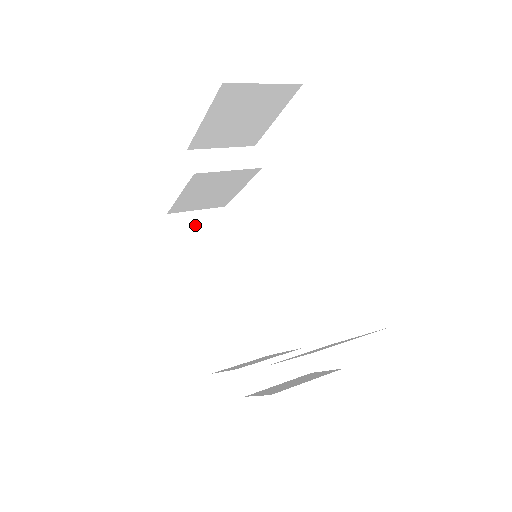
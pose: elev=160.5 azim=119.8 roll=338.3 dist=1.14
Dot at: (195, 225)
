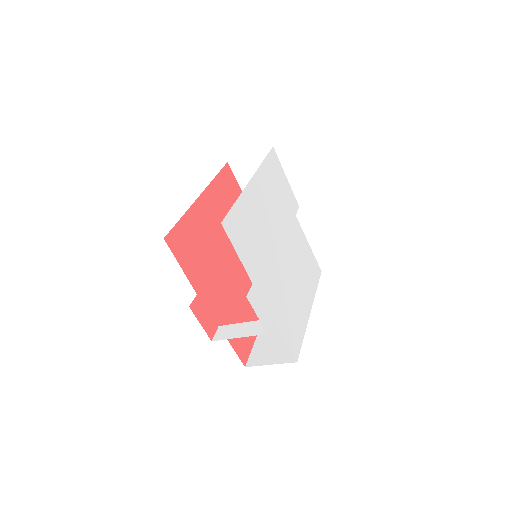
Dot at: occluded
